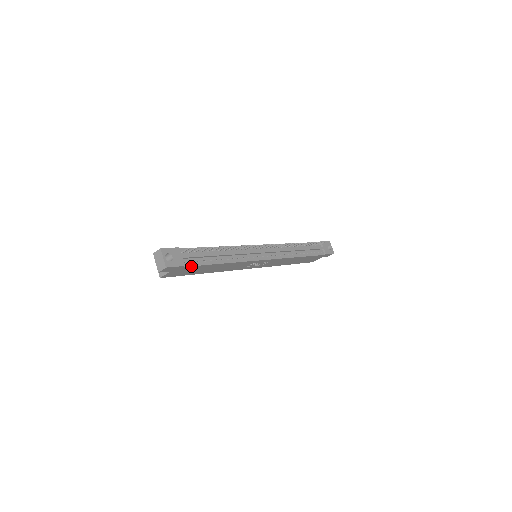
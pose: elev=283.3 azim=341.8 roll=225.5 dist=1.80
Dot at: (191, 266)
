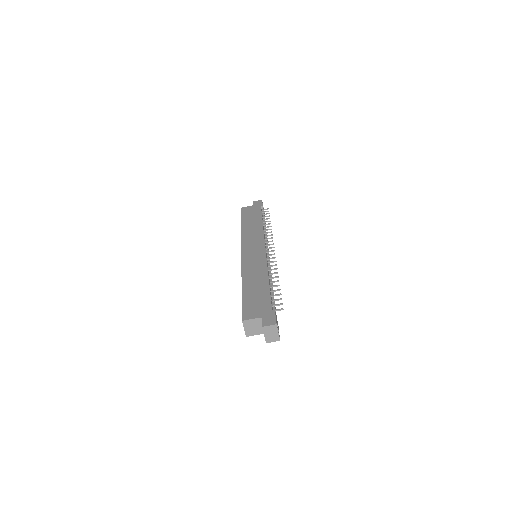
Dot at: occluded
